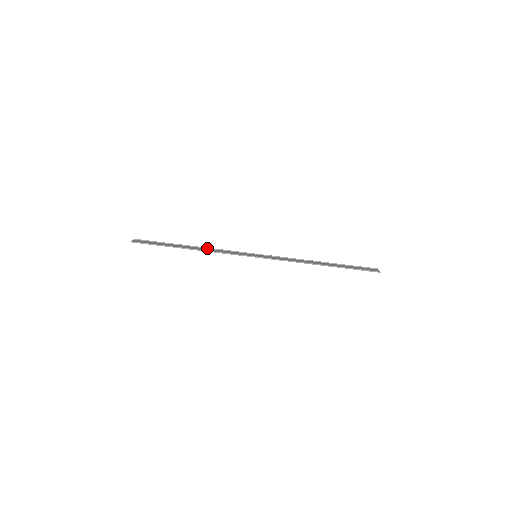
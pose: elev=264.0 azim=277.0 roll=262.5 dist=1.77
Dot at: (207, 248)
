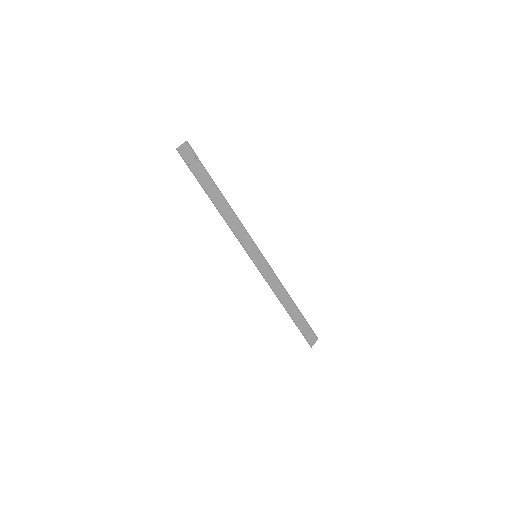
Dot at: occluded
